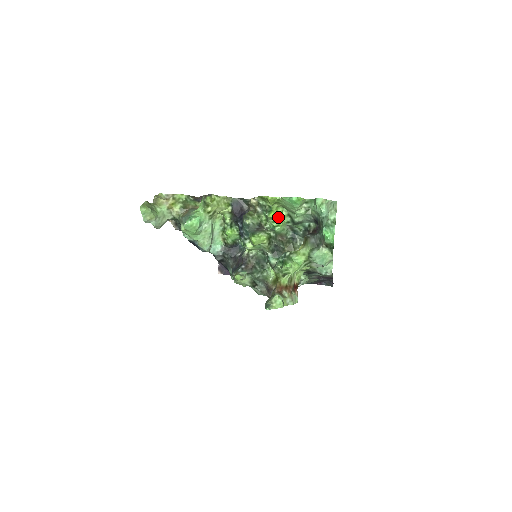
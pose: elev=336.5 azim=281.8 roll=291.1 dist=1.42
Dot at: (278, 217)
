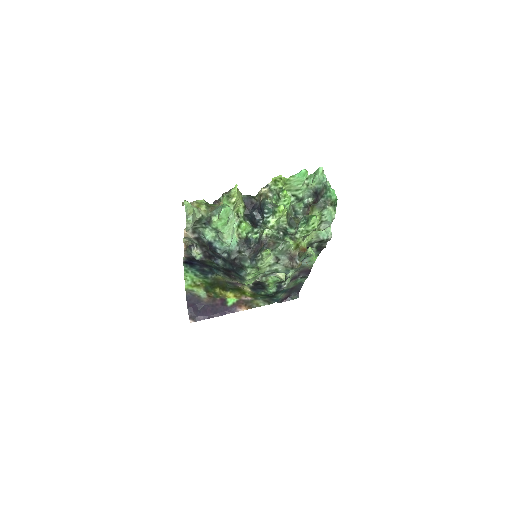
Dot at: occluded
